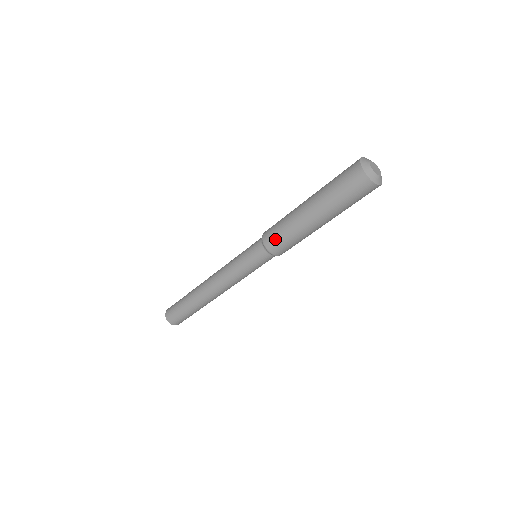
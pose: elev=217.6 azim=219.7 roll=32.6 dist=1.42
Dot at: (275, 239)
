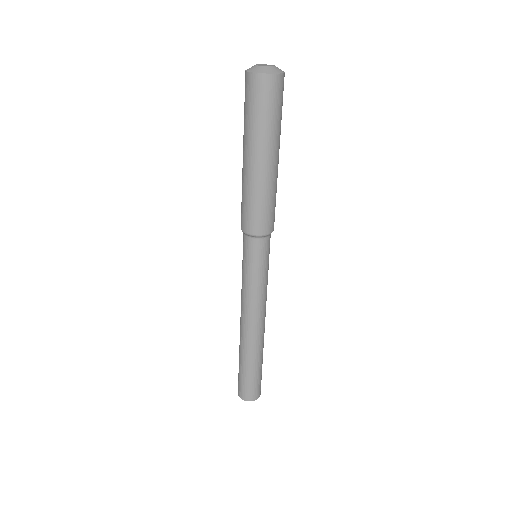
Dot at: (244, 215)
